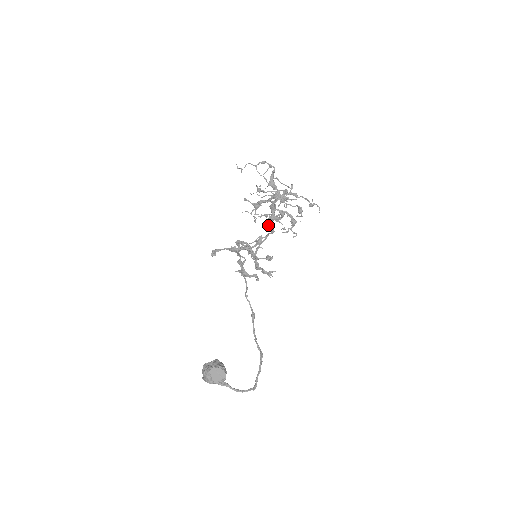
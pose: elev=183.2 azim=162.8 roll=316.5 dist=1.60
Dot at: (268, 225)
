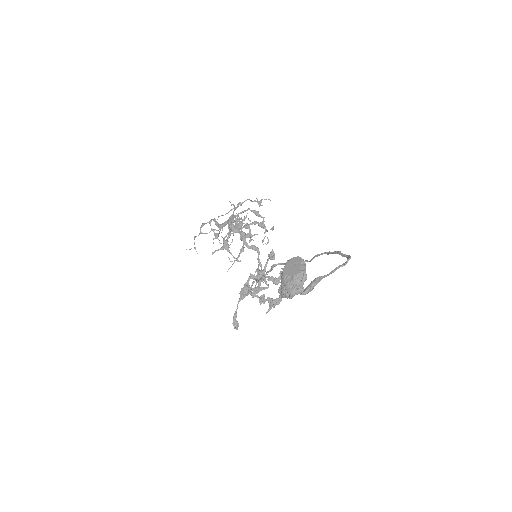
Dot at: (247, 246)
